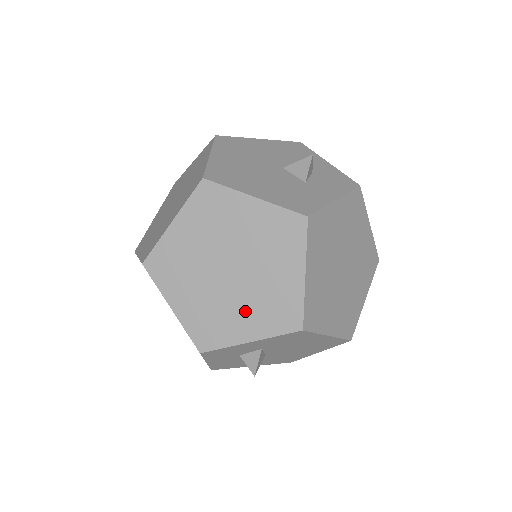
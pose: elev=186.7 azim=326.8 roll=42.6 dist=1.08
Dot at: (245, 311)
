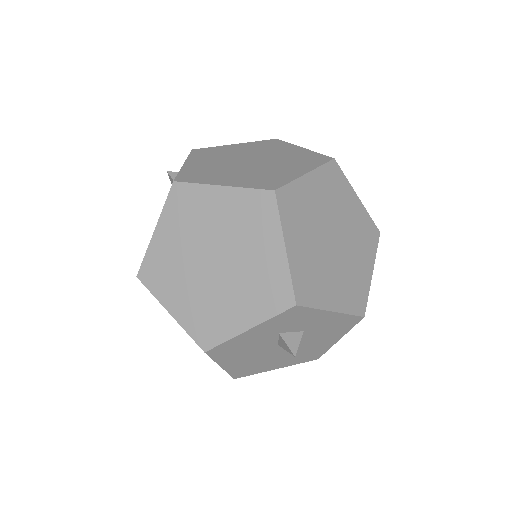
Dot at: (336, 282)
